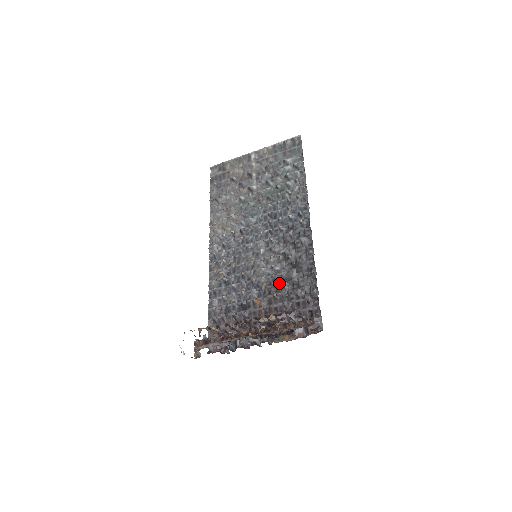
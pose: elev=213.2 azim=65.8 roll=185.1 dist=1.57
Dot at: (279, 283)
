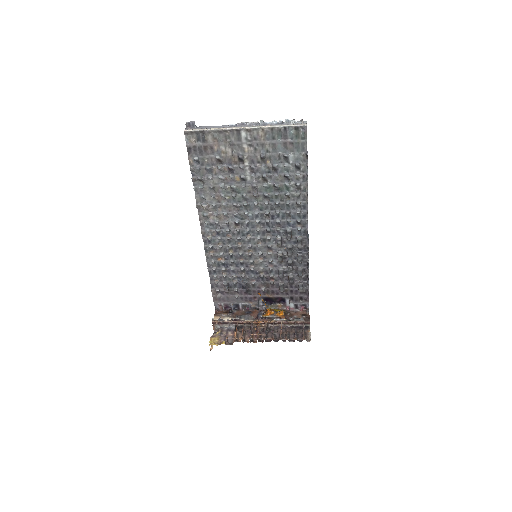
Dot at: (276, 274)
